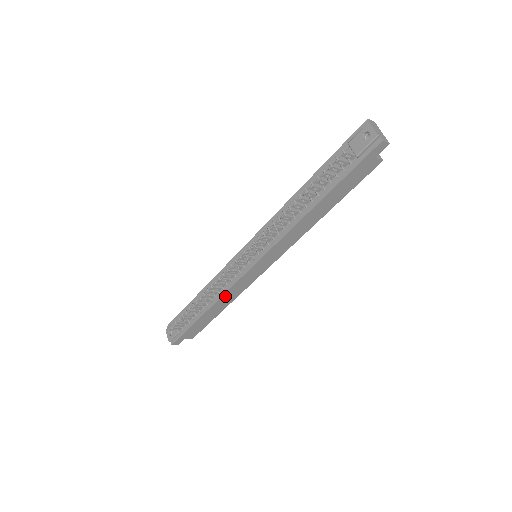
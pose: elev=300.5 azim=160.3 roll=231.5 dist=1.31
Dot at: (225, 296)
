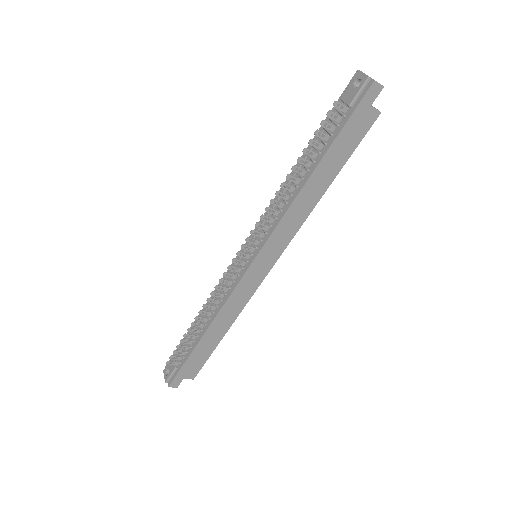
Dot at: (224, 310)
